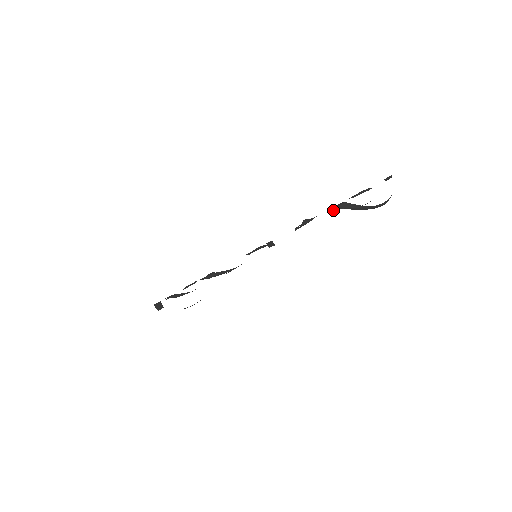
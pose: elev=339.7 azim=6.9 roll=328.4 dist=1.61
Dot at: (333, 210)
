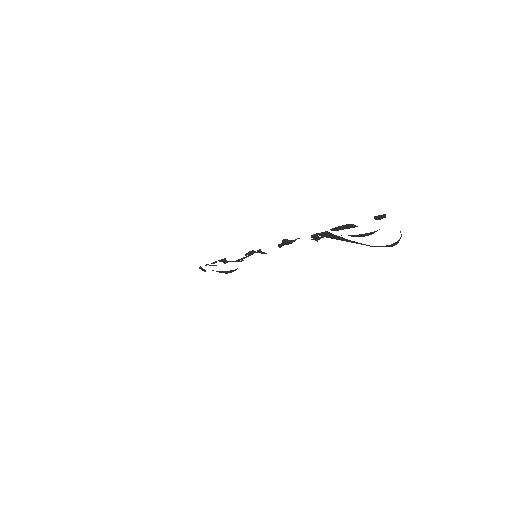
Dot at: (313, 239)
